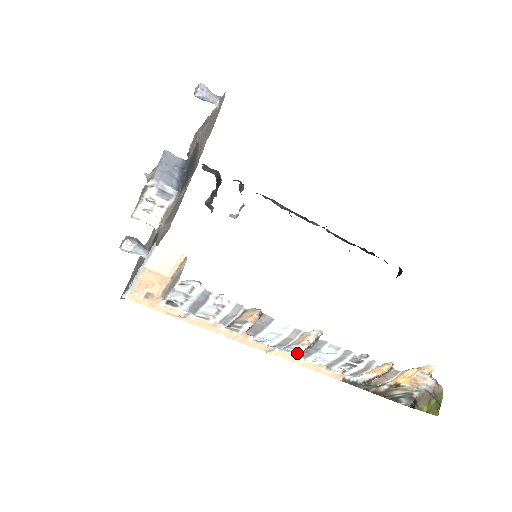
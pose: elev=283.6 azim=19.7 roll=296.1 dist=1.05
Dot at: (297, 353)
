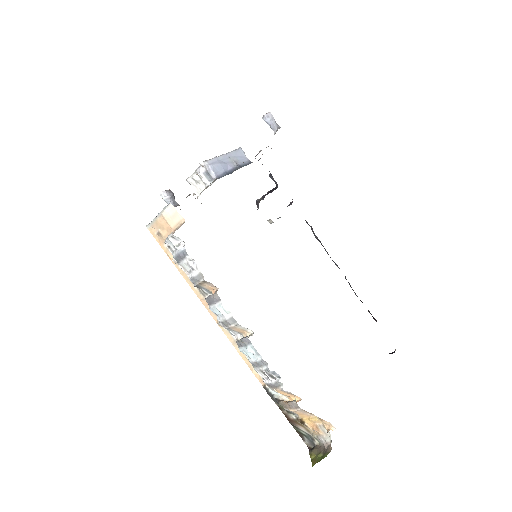
Dot at: occluded
